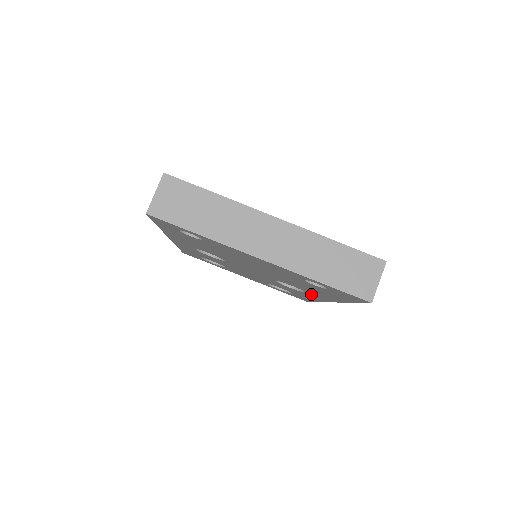
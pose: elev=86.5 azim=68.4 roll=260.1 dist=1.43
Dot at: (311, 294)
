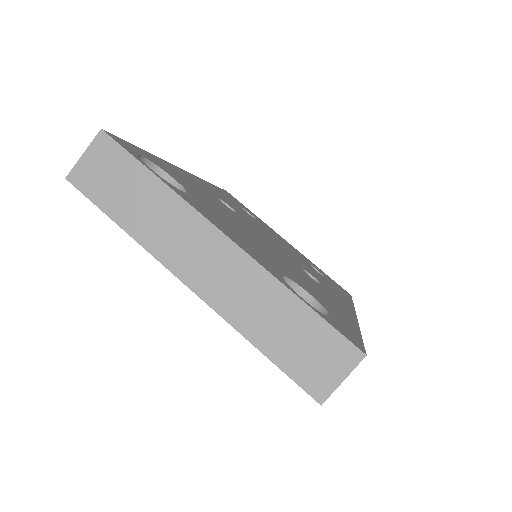
Dot at: occluded
